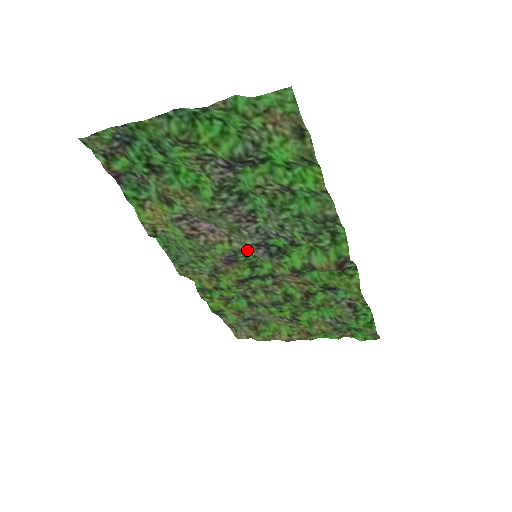
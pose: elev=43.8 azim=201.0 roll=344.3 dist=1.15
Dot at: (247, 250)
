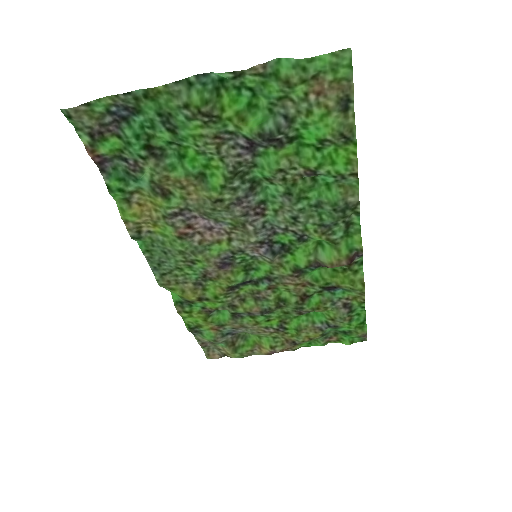
Dot at: (247, 249)
